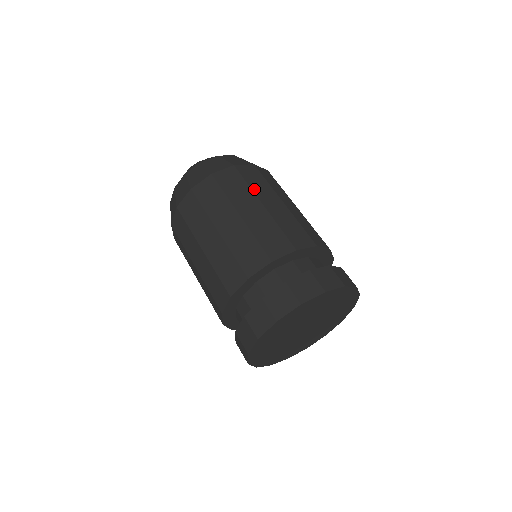
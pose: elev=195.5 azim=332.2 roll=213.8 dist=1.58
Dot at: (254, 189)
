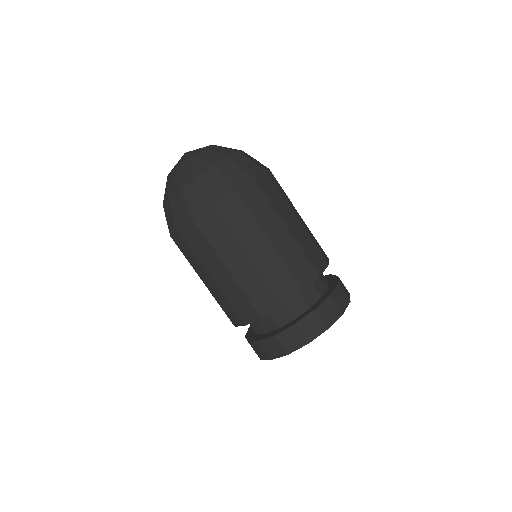
Dot at: (238, 236)
